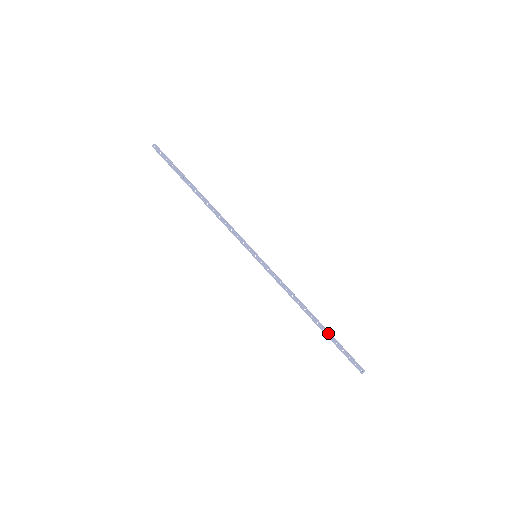
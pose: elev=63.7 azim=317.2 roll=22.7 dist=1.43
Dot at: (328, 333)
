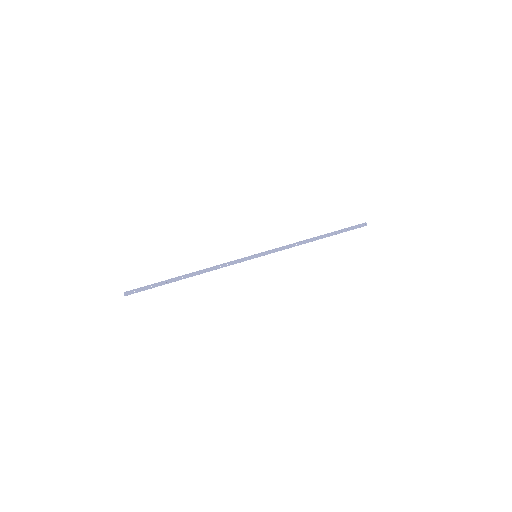
Dot at: (332, 234)
